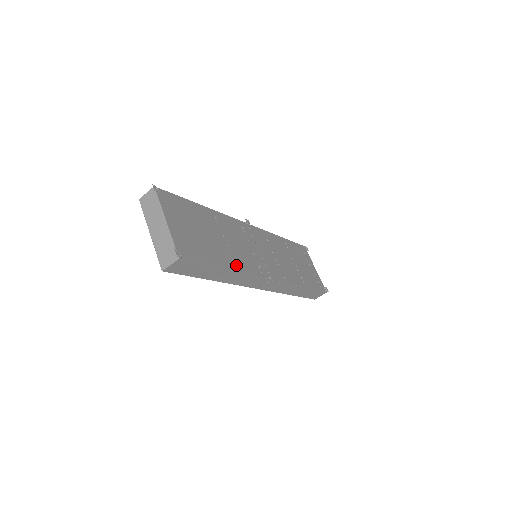
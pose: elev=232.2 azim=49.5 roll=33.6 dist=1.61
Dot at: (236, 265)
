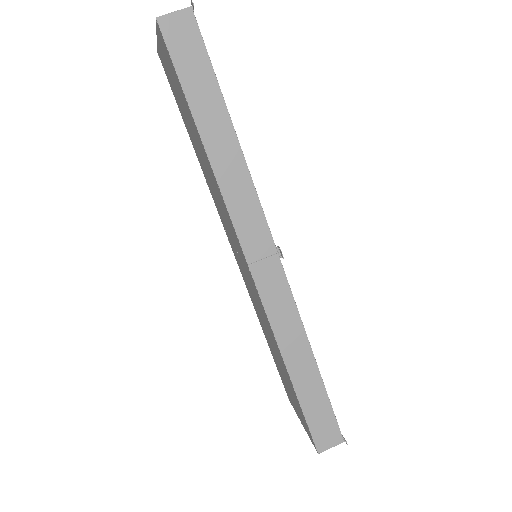
Dot at: occluded
